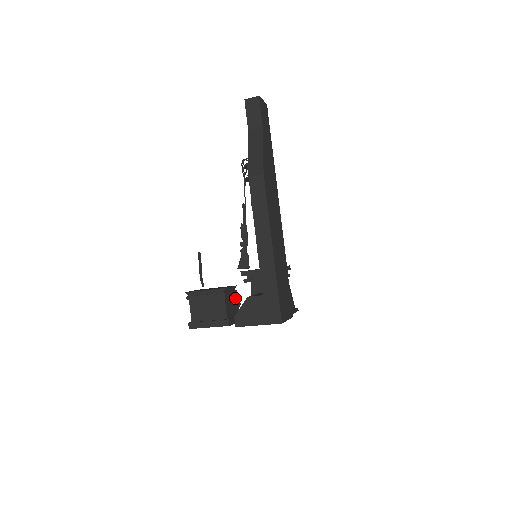
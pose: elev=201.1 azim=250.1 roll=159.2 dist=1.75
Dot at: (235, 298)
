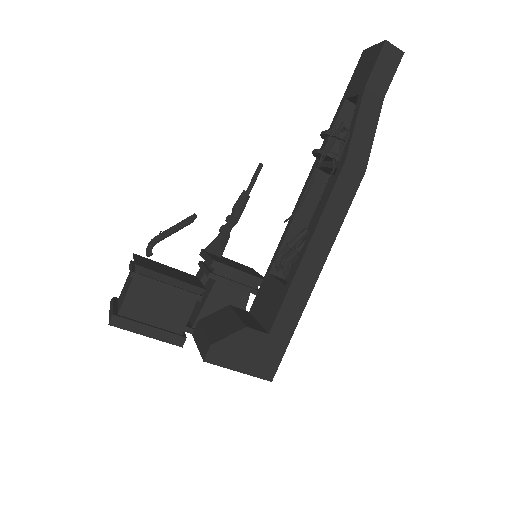
Dot at: occluded
